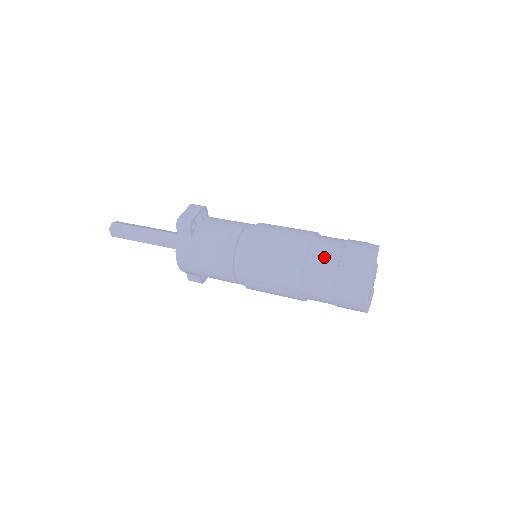
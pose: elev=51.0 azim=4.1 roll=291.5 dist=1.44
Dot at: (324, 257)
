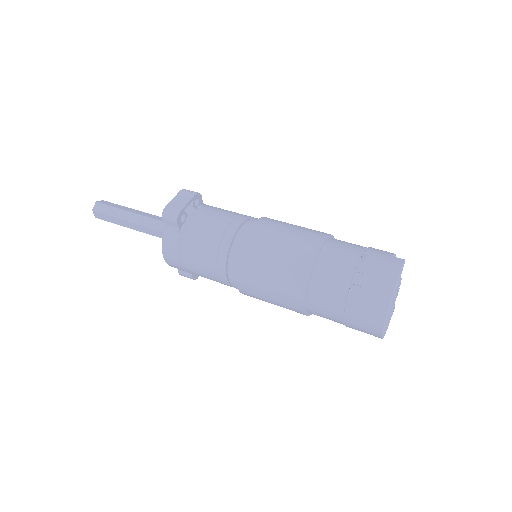
Dot at: (334, 271)
